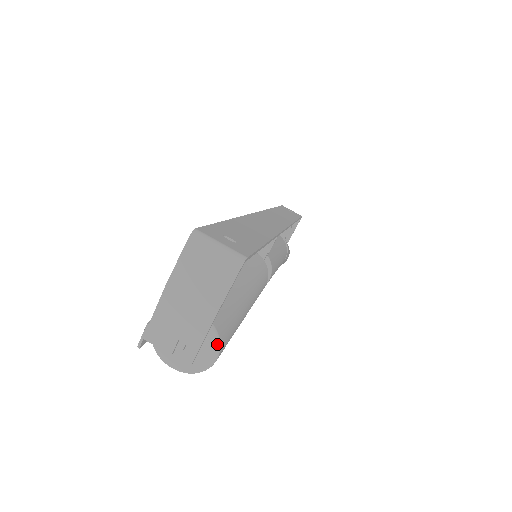
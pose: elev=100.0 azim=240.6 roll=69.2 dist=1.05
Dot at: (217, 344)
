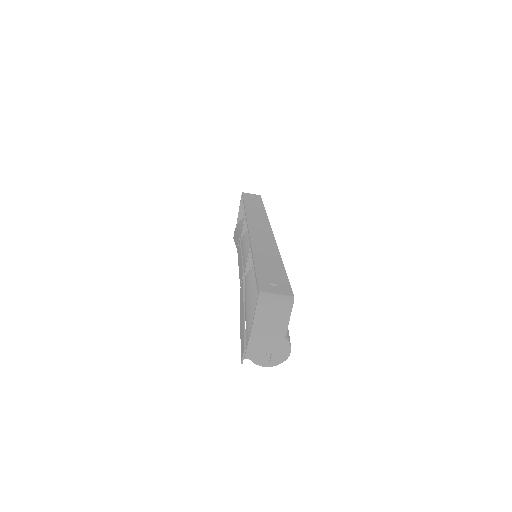
Dot at: (289, 346)
